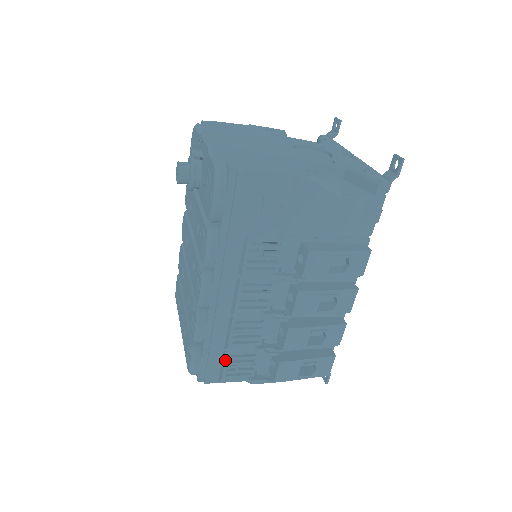
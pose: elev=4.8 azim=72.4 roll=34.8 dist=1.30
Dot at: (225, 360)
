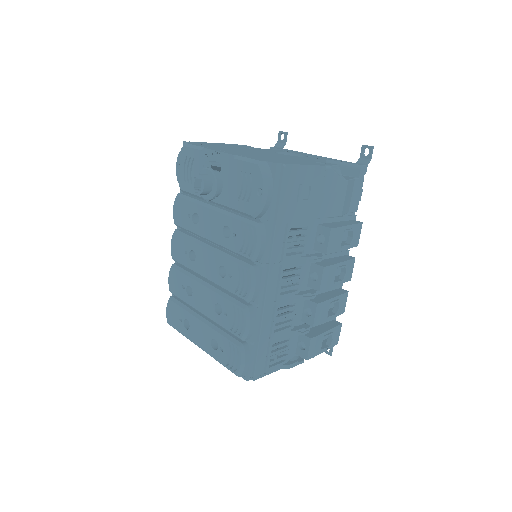
Dot at: (269, 351)
